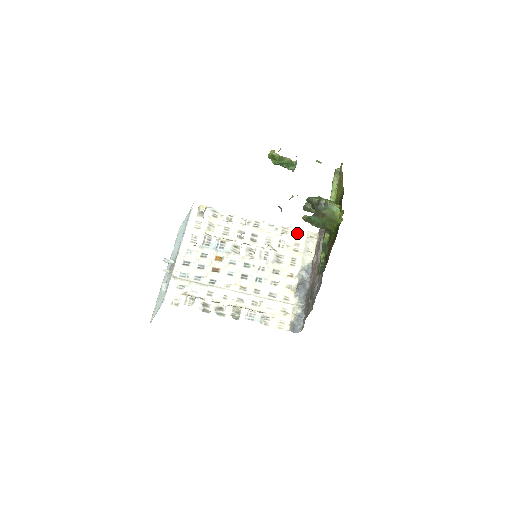
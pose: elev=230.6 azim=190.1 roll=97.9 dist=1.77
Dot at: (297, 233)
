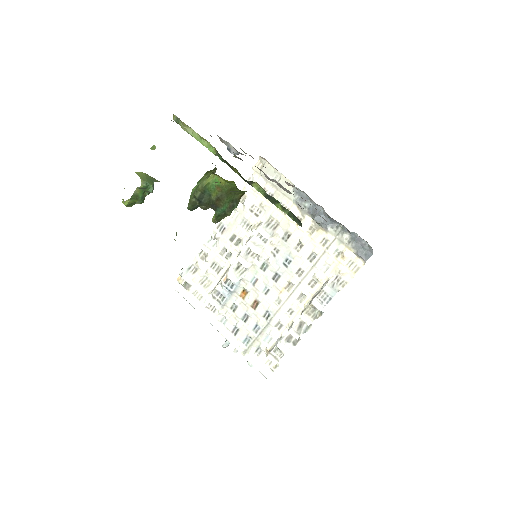
Dot at: occluded
